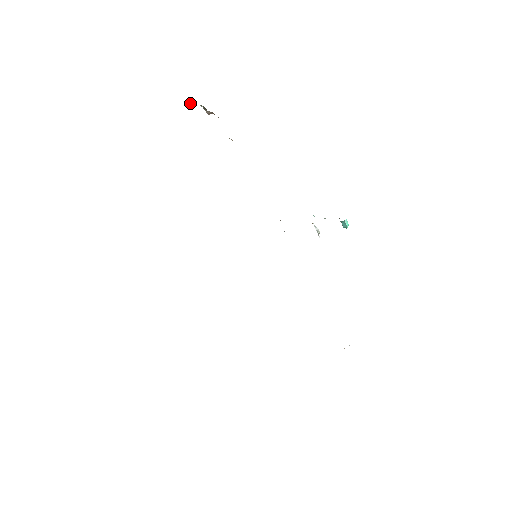
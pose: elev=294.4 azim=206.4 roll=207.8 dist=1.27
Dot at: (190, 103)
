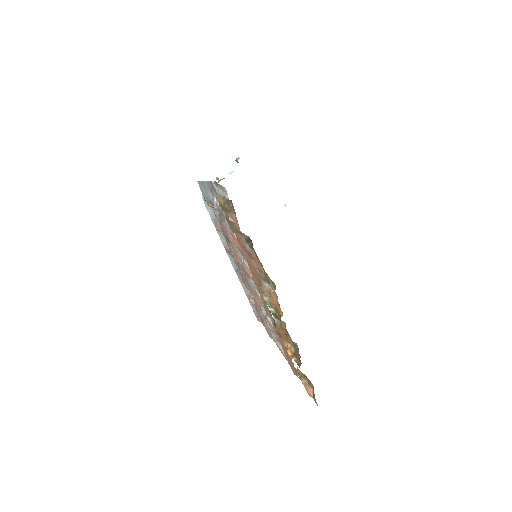
Dot at: occluded
